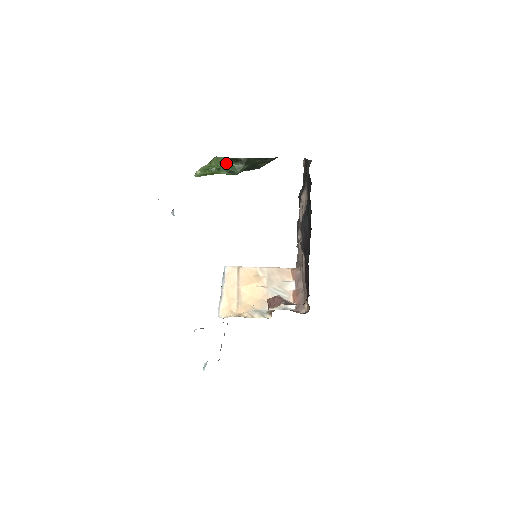
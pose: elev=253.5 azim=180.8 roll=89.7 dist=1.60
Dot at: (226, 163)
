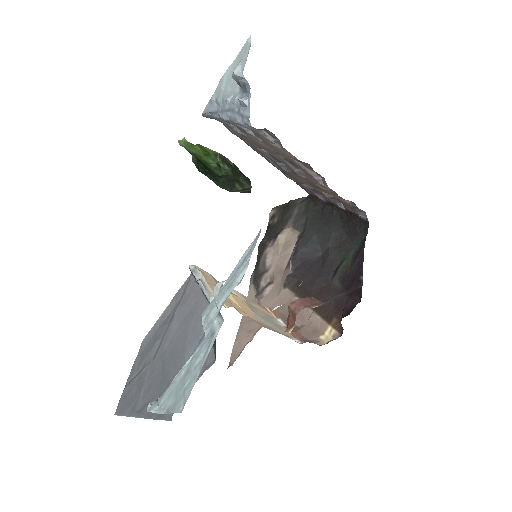
Dot at: occluded
